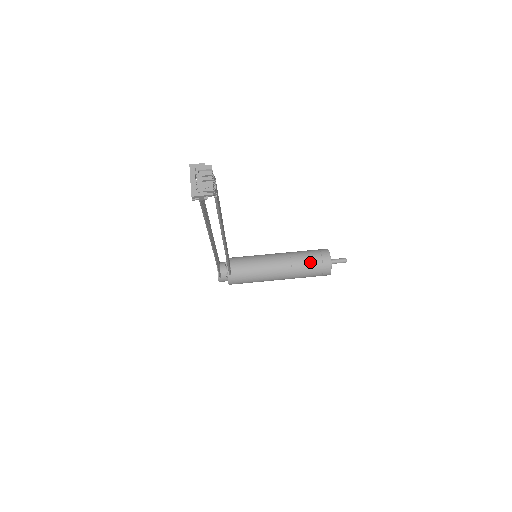
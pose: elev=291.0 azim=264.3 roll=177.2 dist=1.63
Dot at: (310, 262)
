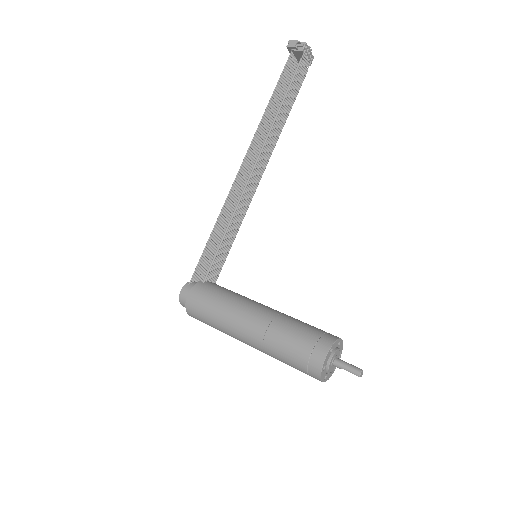
Dot at: (308, 324)
